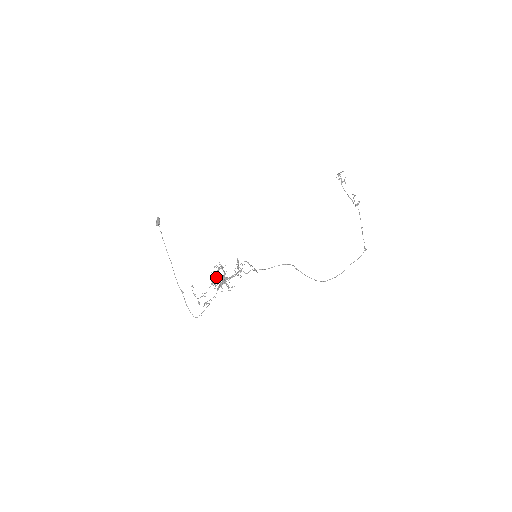
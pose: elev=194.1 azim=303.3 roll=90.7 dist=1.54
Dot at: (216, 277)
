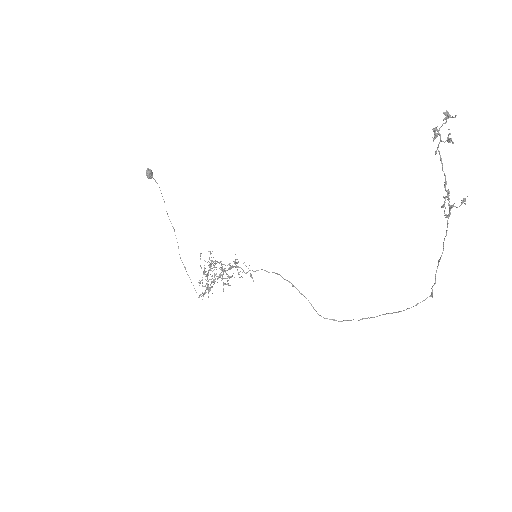
Dot at: occluded
